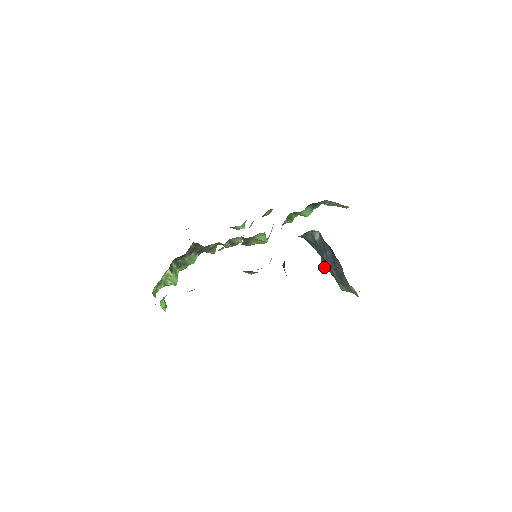
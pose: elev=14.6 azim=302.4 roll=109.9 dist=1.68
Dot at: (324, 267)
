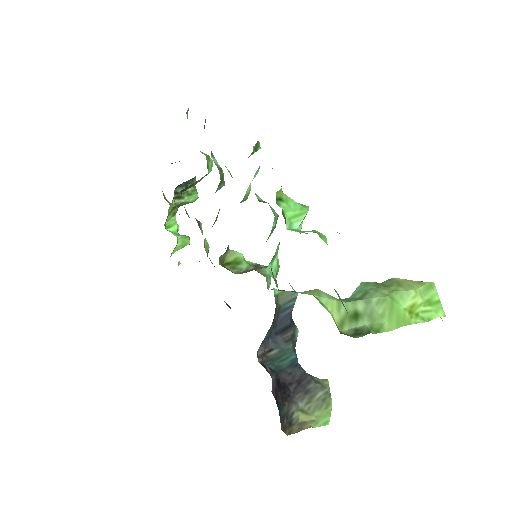
Dot at: occluded
